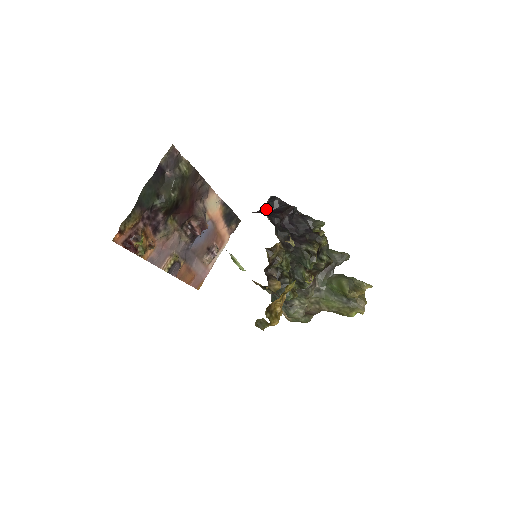
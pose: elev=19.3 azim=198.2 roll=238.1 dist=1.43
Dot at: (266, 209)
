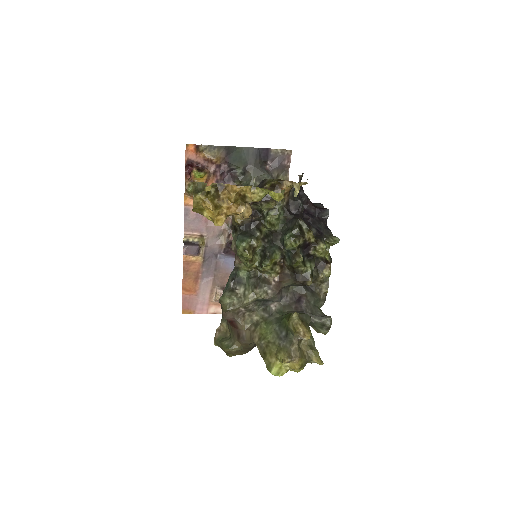
Dot at: occluded
